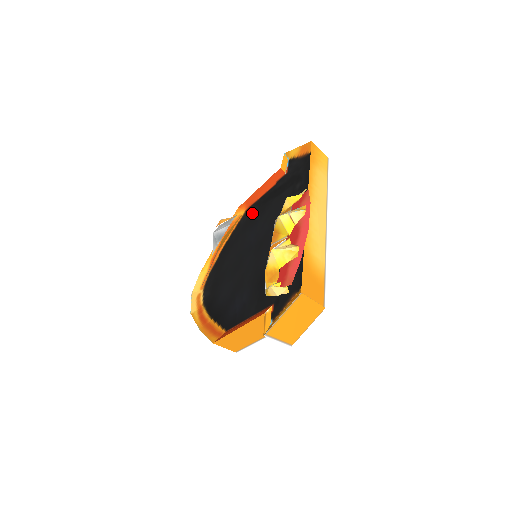
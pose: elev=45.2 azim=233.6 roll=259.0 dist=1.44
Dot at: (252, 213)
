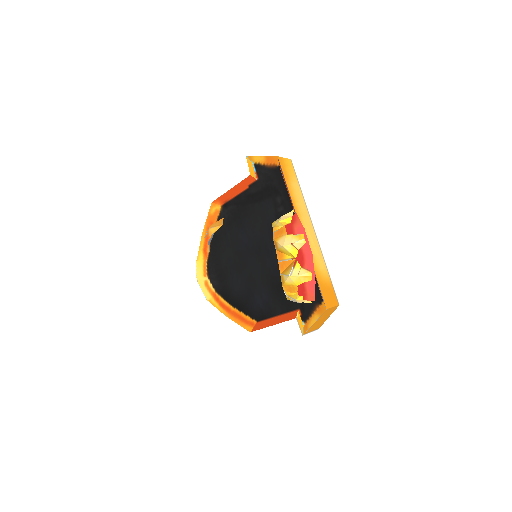
Dot at: (232, 212)
